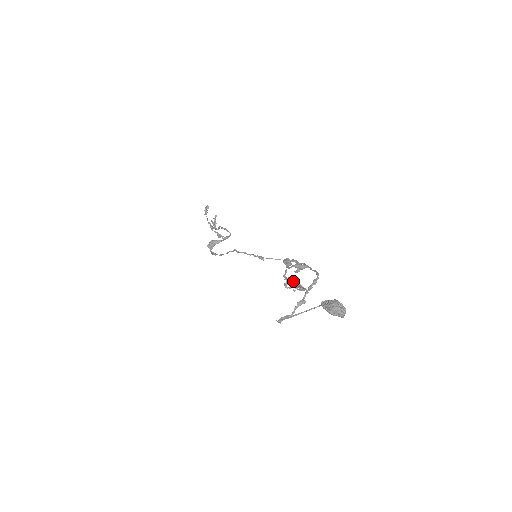
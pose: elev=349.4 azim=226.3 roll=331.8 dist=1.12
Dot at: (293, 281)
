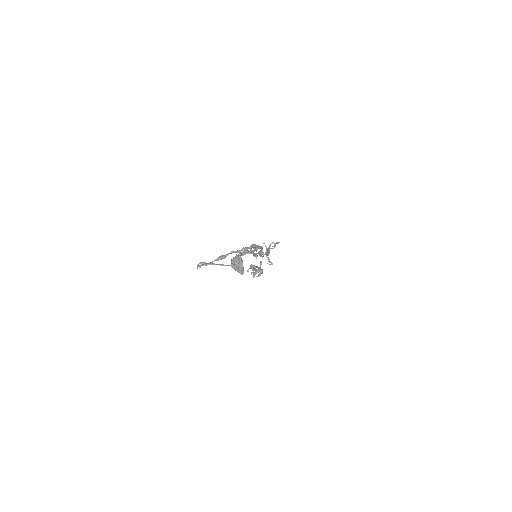
Dot at: occluded
